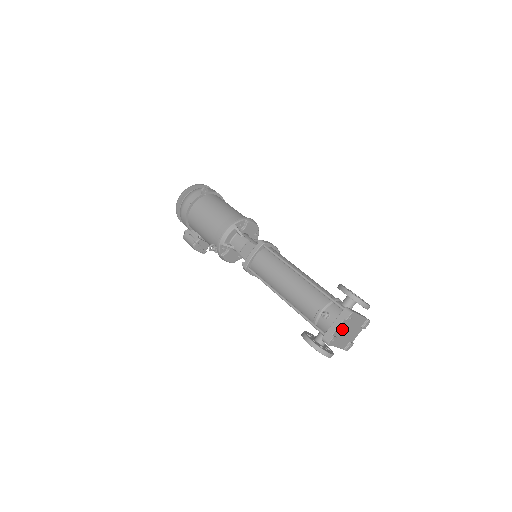
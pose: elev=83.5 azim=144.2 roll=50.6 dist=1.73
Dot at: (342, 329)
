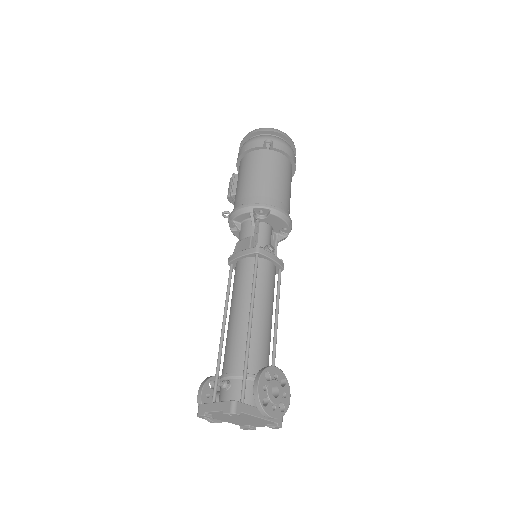
Dot at: occluded
